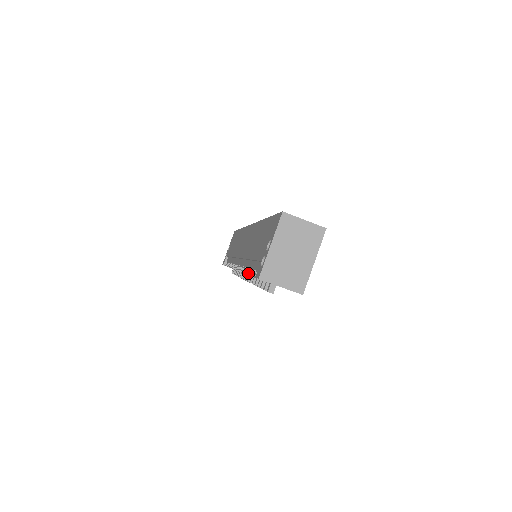
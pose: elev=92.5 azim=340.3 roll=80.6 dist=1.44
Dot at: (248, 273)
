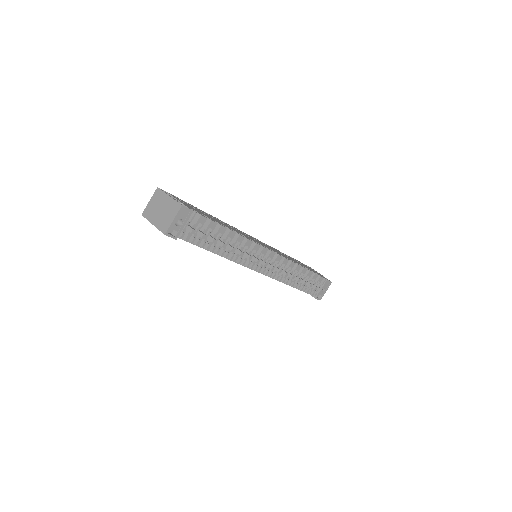
Dot at: occluded
